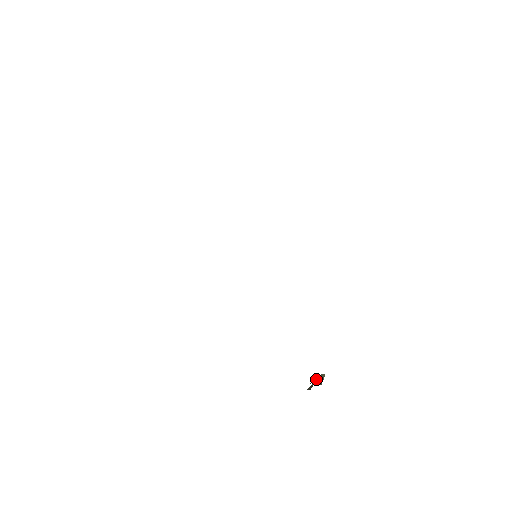
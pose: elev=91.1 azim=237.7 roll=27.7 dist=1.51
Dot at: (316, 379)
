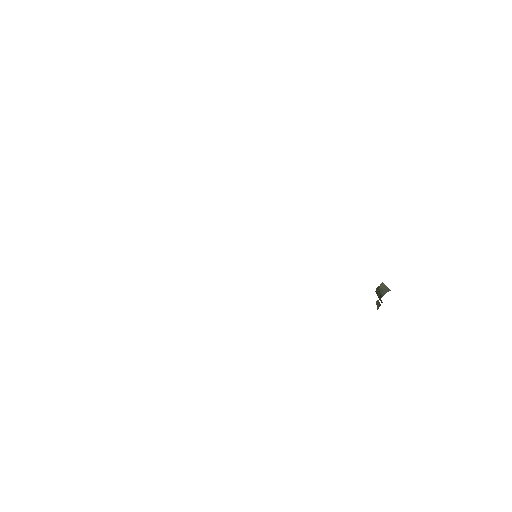
Dot at: (382, 291)
